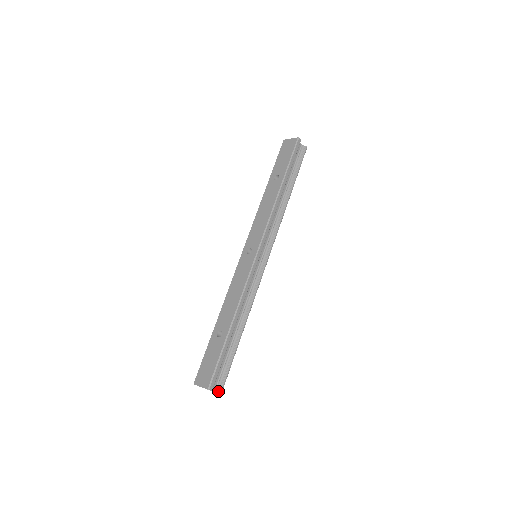
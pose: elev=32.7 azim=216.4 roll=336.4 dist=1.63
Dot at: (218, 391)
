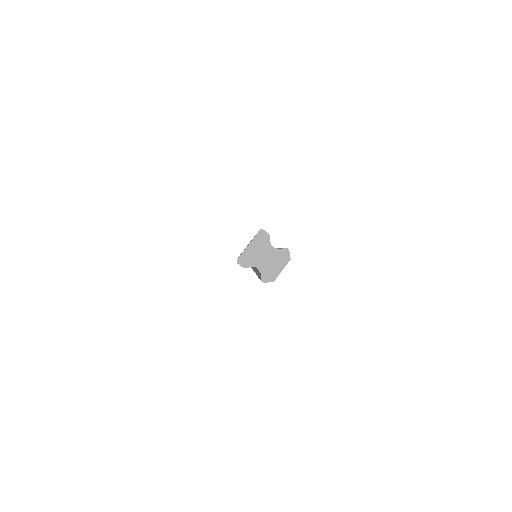
Dot at: (281, 248)
